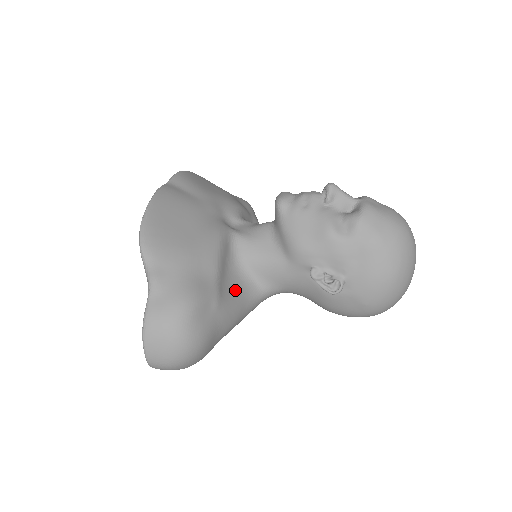
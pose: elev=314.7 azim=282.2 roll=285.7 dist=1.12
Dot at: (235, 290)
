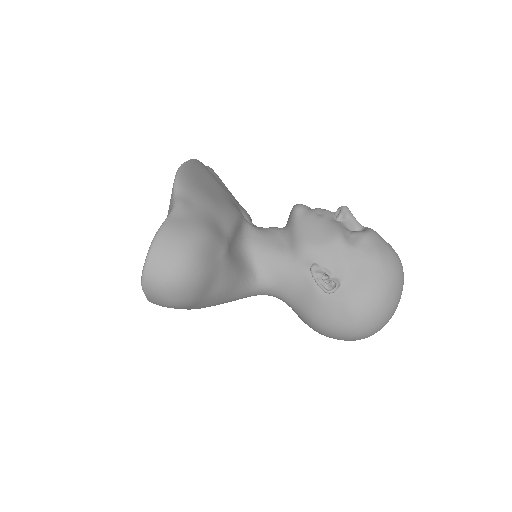
Dot at: (237, 261)
